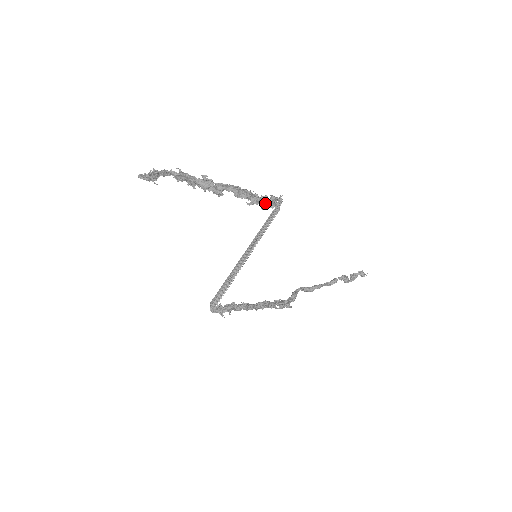
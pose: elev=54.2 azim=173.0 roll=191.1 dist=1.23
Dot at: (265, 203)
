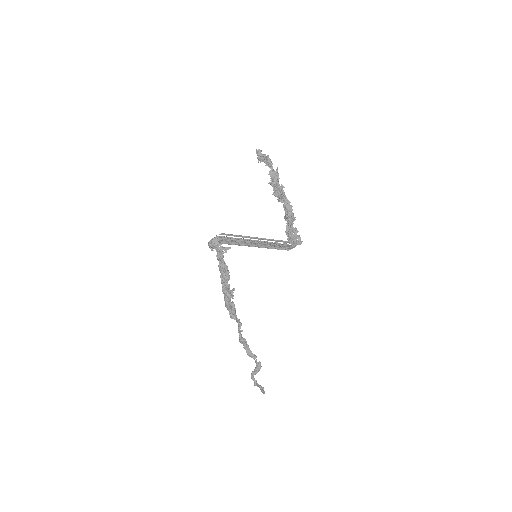
Dot at: (292, 234)
